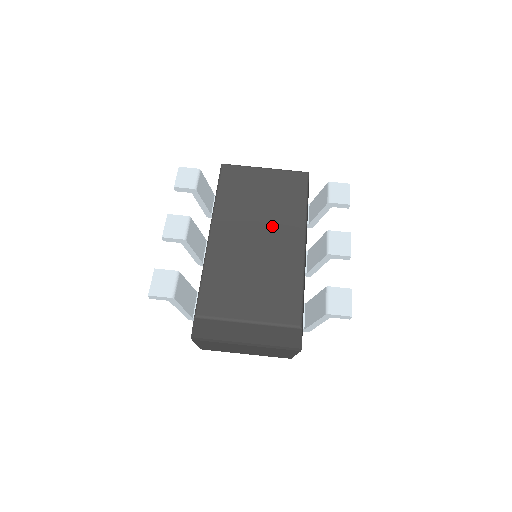
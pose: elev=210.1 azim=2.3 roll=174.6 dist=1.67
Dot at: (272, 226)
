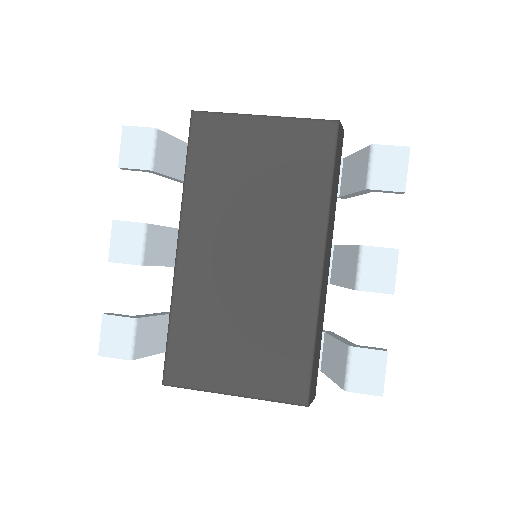
Dot at: (271, 236)
